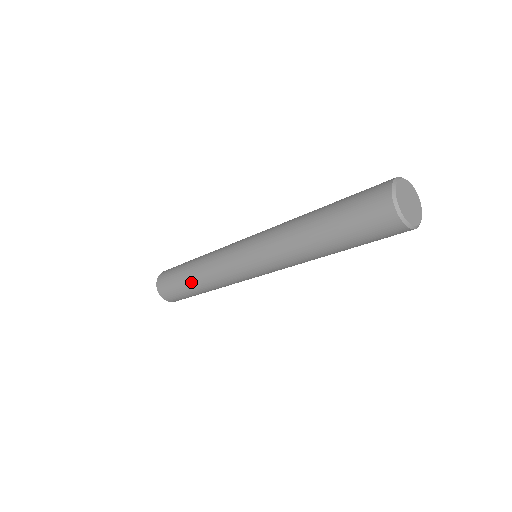
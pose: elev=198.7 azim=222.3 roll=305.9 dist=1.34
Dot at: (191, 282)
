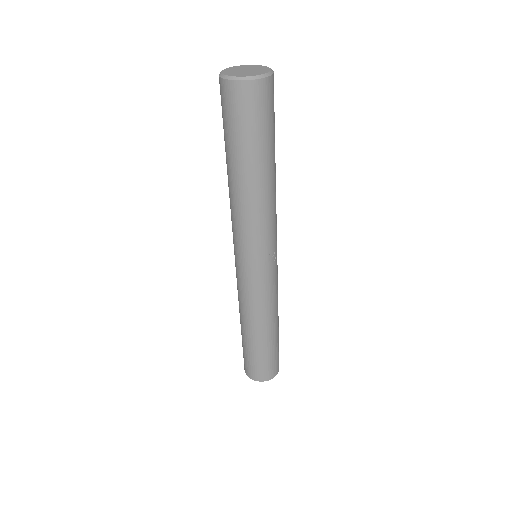
Dot at: (243, 332)
